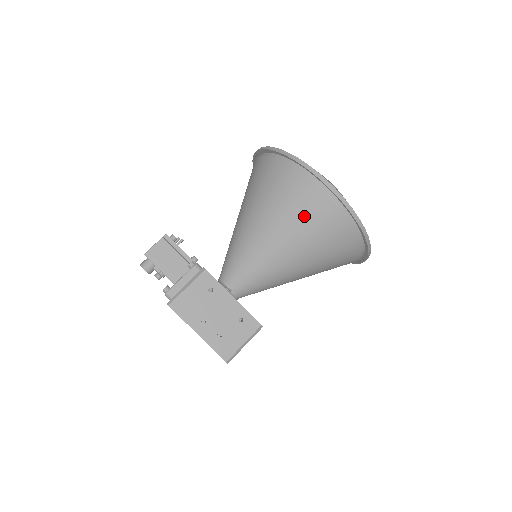
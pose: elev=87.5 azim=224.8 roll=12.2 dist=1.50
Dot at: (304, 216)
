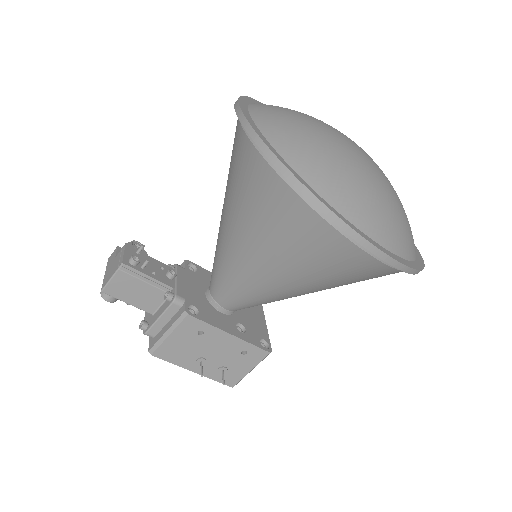
Dot at: (325, 267)
